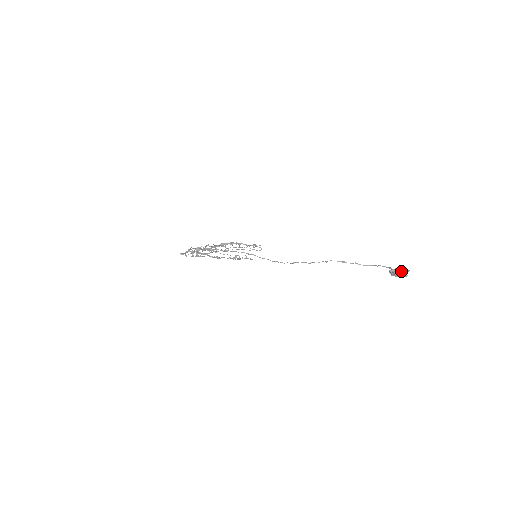
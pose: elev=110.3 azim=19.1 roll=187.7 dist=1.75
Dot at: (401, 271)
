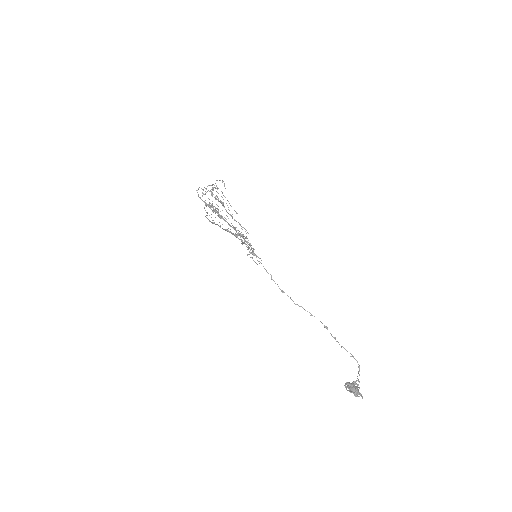
Dot at: (356, 391)
